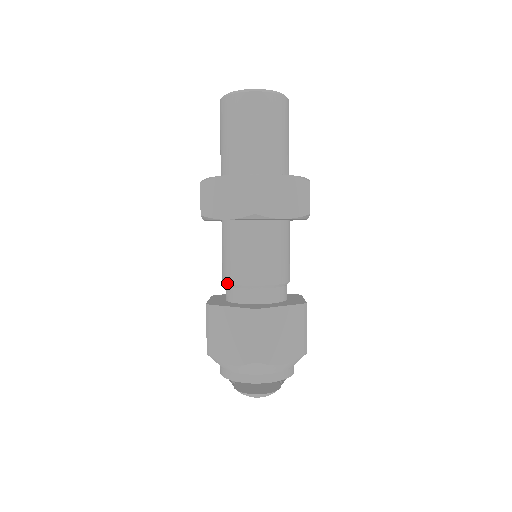
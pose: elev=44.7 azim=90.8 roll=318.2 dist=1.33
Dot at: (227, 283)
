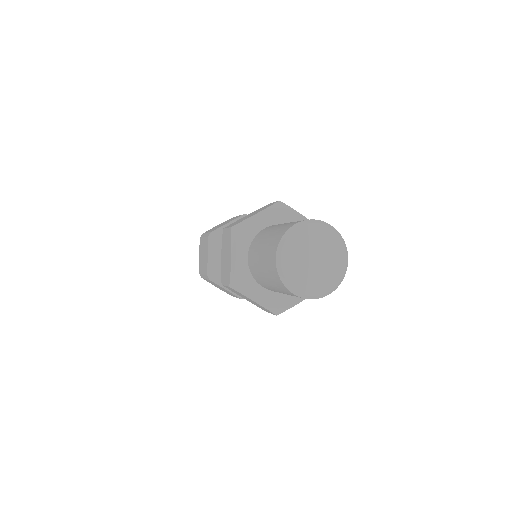
Dot at: occluded
